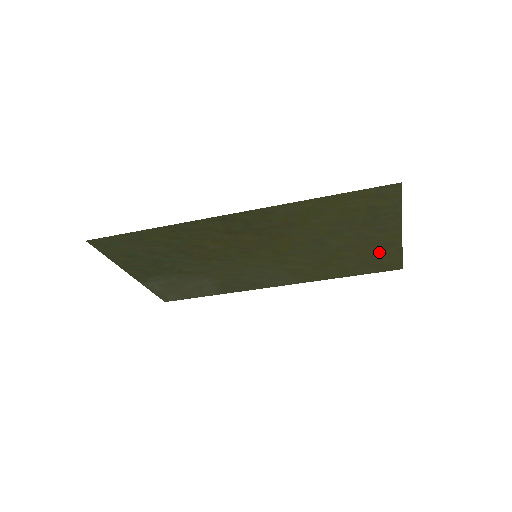
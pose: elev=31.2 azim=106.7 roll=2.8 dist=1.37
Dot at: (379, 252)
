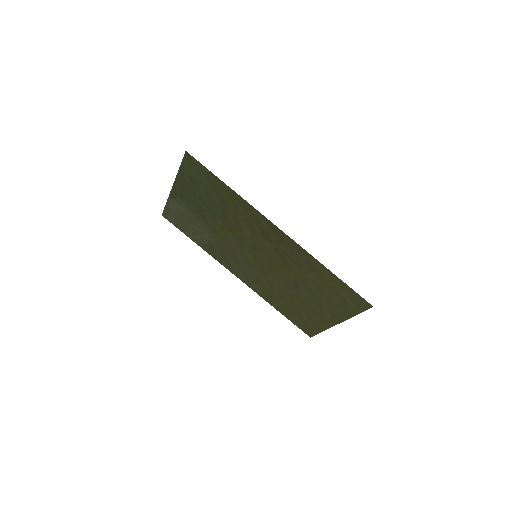
Dot at: (314, 319)
